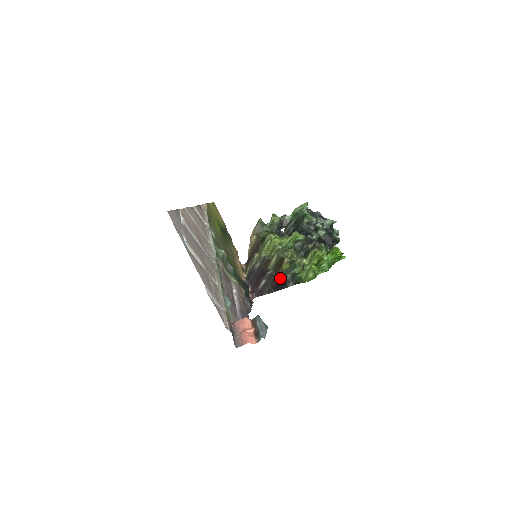
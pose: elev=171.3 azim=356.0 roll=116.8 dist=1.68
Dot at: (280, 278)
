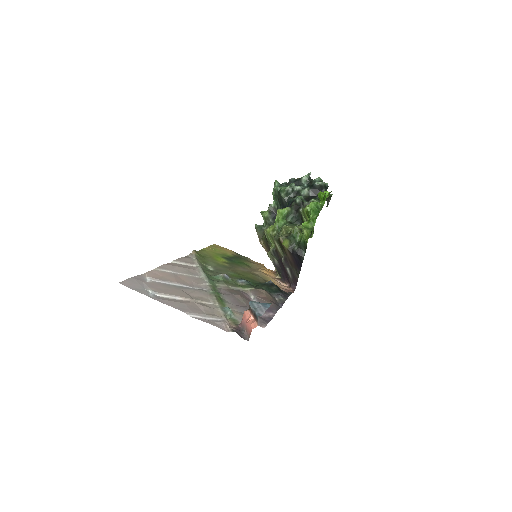
Dot at: (292, 256)
